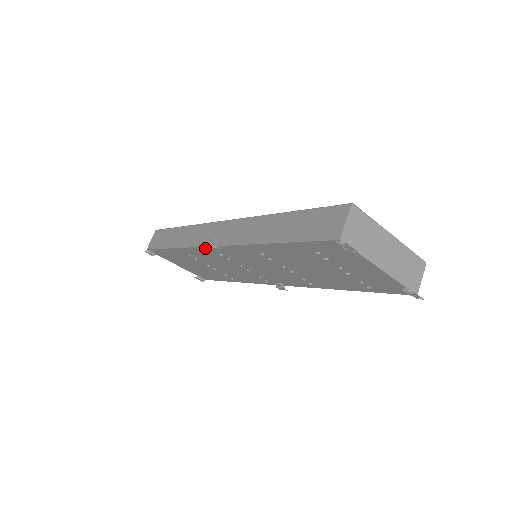
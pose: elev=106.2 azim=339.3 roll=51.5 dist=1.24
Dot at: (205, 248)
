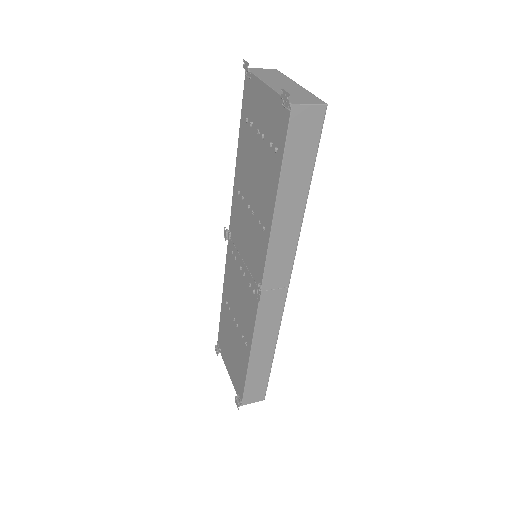
Dot at: (228, 253)
